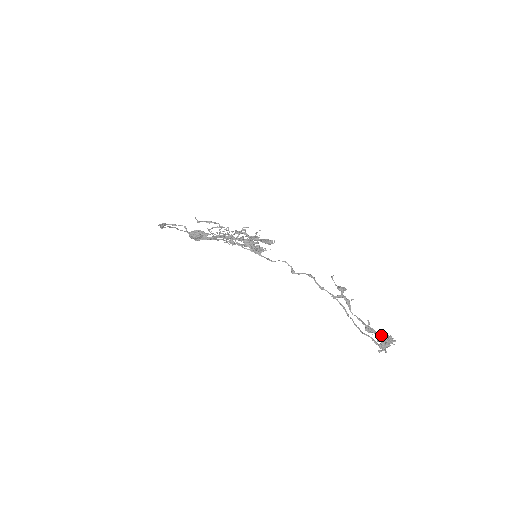
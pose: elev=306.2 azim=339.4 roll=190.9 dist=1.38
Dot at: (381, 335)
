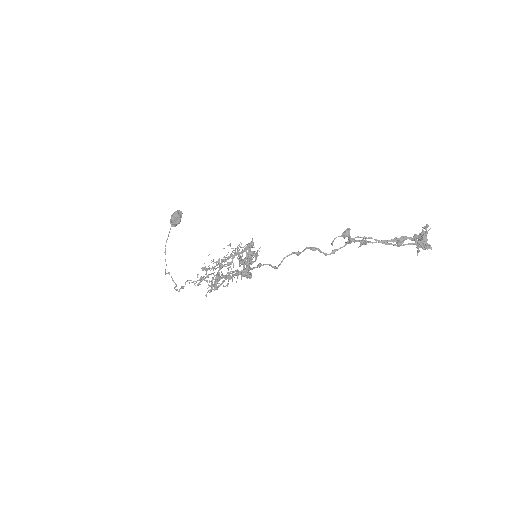
Dot at: (414, 239)
